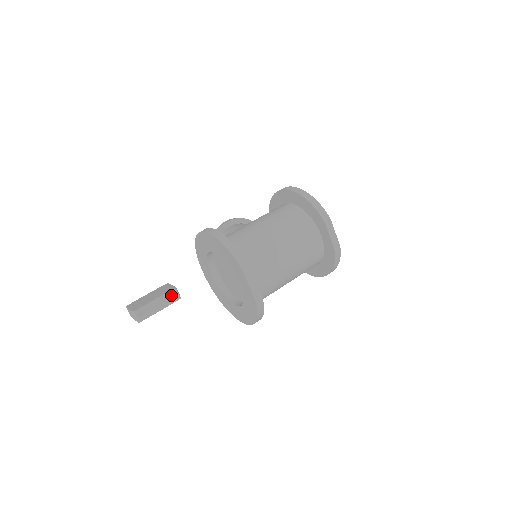
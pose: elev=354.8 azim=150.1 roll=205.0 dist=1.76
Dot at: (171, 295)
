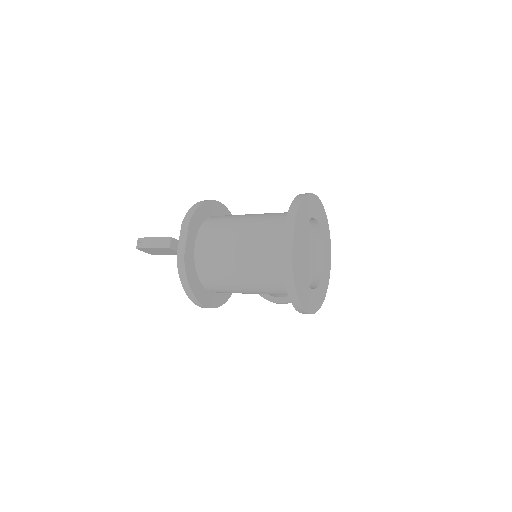
Dot at: (164, 241)
